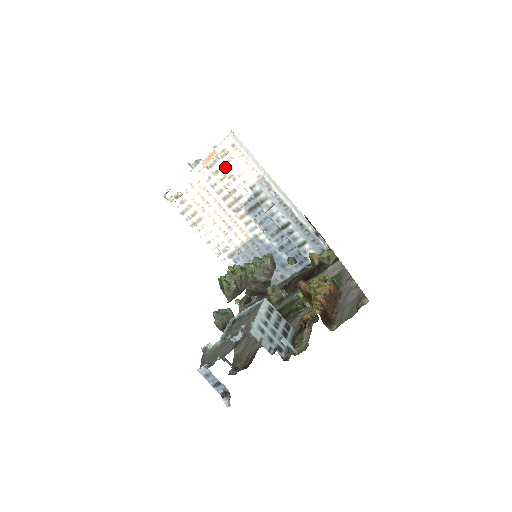
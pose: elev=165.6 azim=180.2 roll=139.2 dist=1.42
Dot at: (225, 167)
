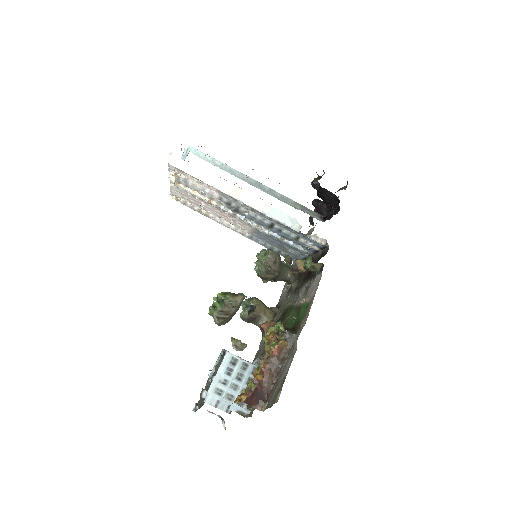
Dot at: occluded
